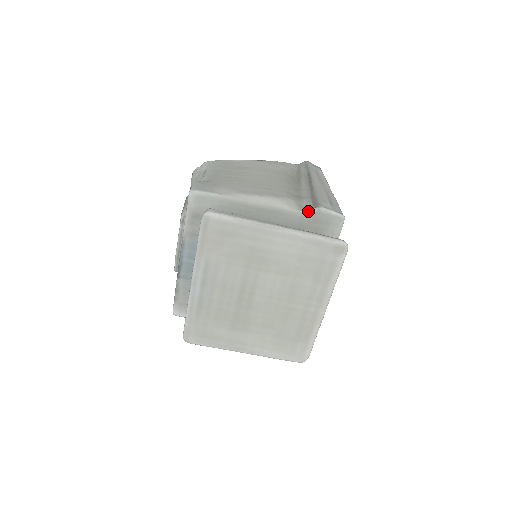
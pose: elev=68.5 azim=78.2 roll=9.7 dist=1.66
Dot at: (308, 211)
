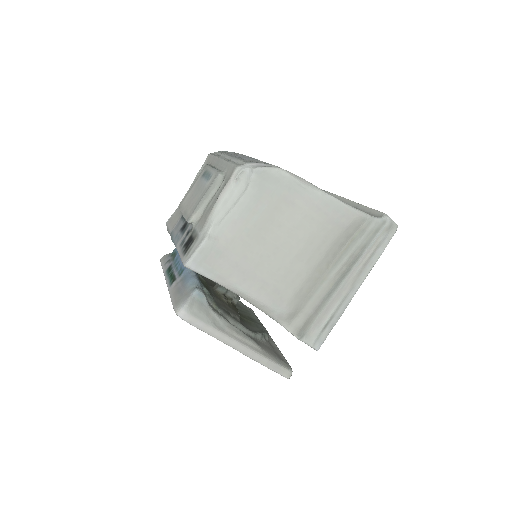
Dot at: (290, 332)
